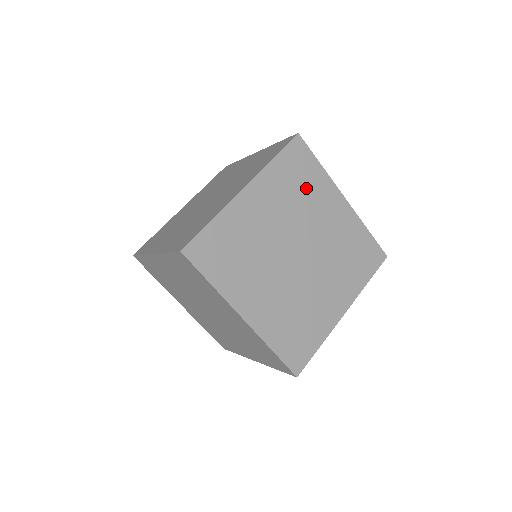
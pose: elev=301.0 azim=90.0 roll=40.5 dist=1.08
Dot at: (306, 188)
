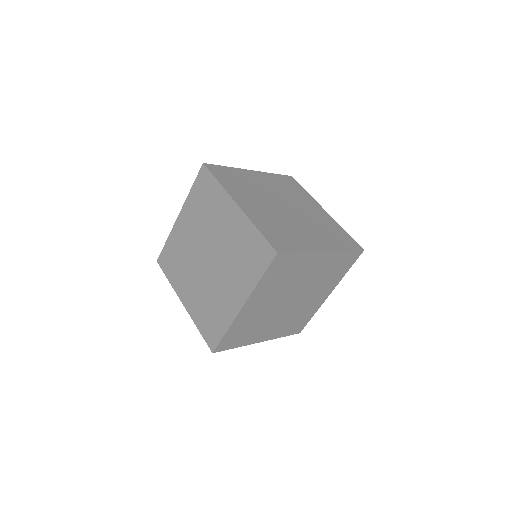
Dot at: (295, 192)
